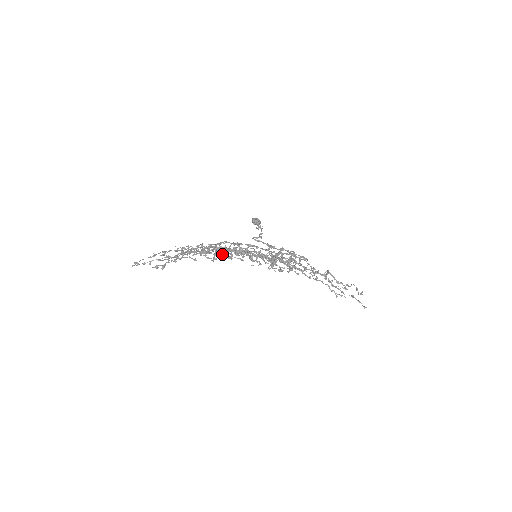
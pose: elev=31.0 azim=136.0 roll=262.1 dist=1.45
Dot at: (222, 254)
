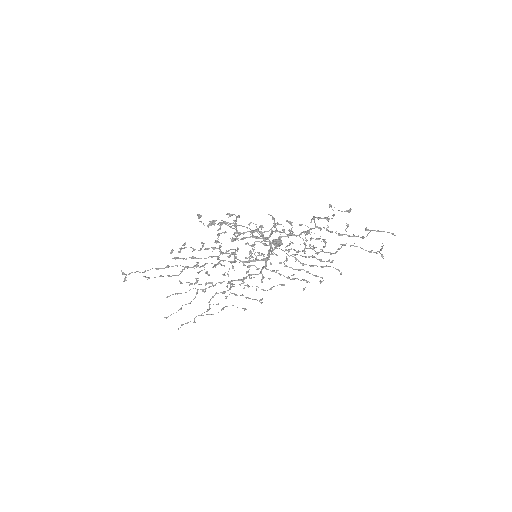
Dot at: (180, 248)
